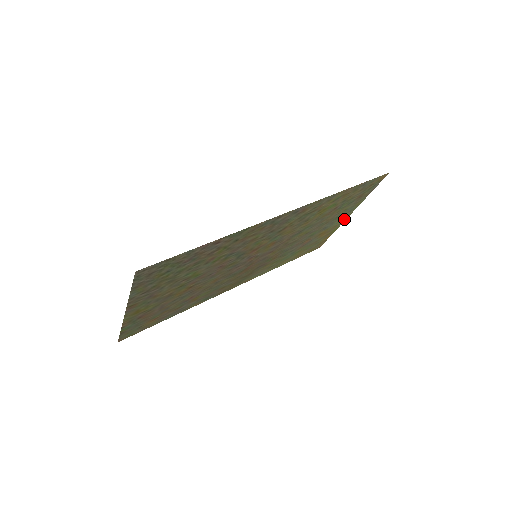
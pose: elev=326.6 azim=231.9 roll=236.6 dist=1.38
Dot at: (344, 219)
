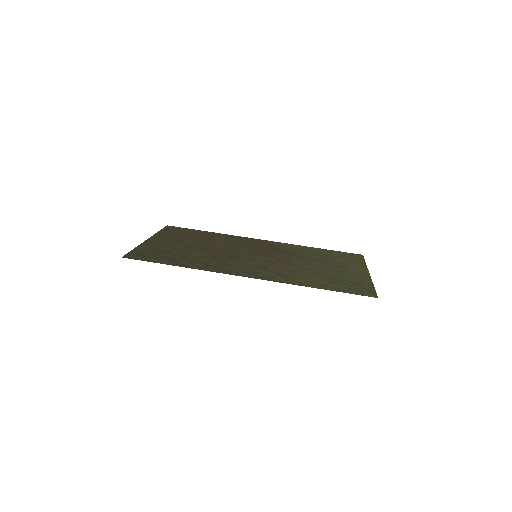
Dot at: (365, 270)
